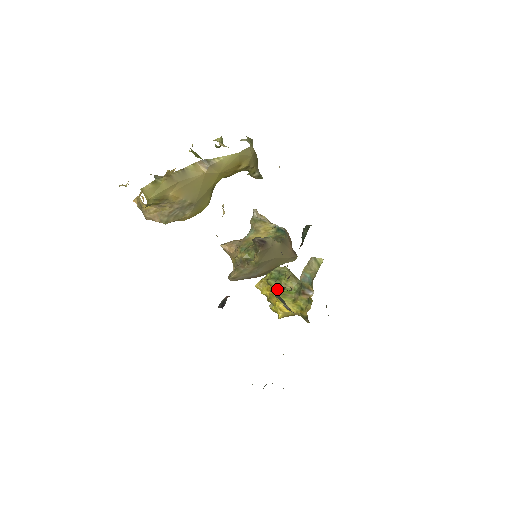
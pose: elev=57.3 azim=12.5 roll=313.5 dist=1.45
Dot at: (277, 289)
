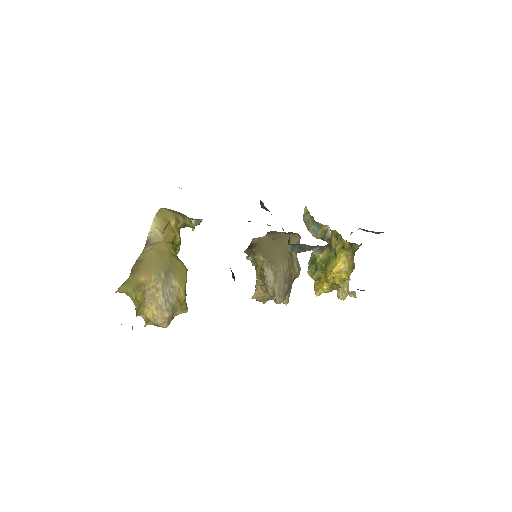
Dot at: (322, 270)
